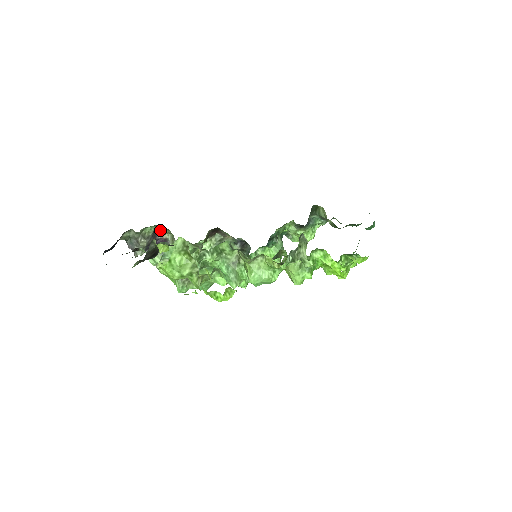
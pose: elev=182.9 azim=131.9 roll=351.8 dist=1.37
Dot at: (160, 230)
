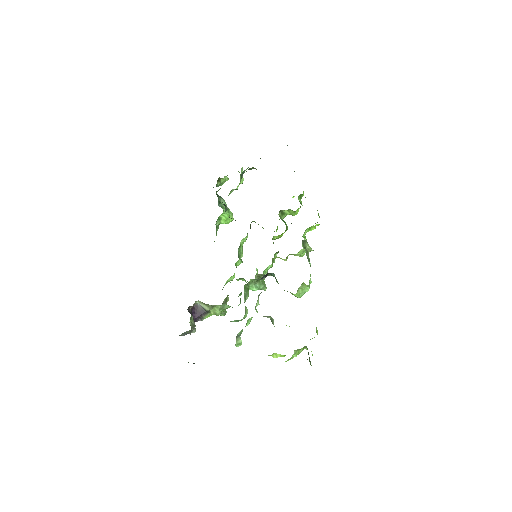
Dot at: (190, 306)
